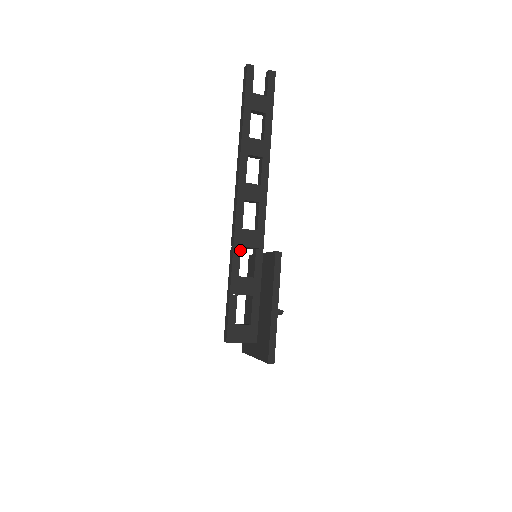
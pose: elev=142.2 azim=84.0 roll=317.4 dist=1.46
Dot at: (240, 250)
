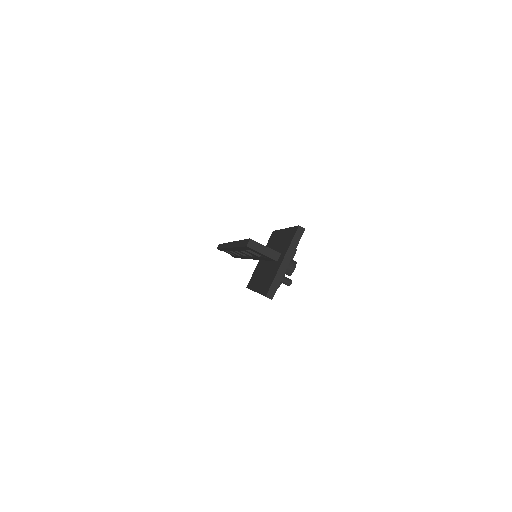
Dot at: occluded
